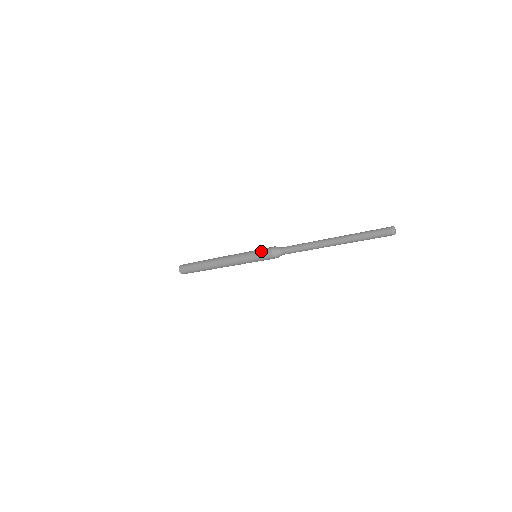
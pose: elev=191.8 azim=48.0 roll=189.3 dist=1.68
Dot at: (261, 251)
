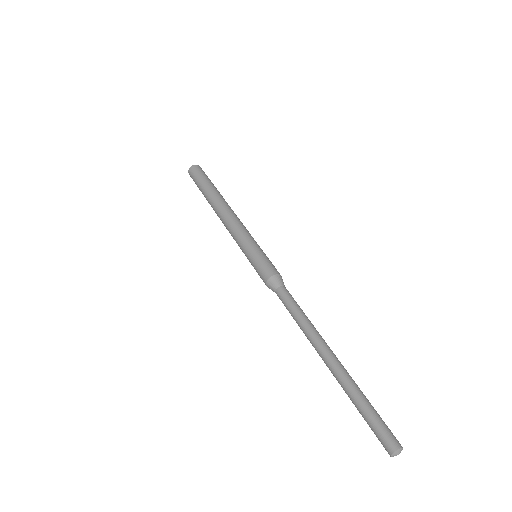
Dot at: (260, 263)
